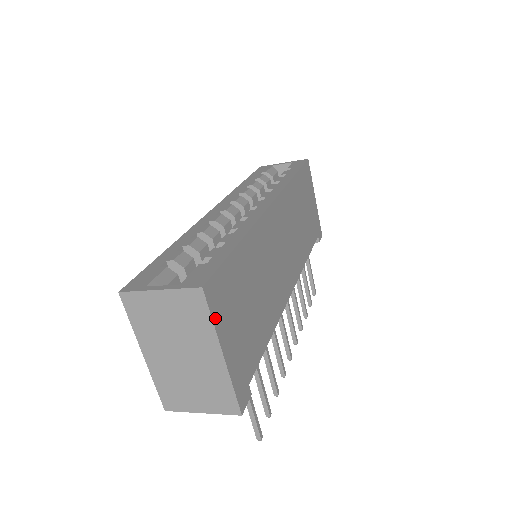
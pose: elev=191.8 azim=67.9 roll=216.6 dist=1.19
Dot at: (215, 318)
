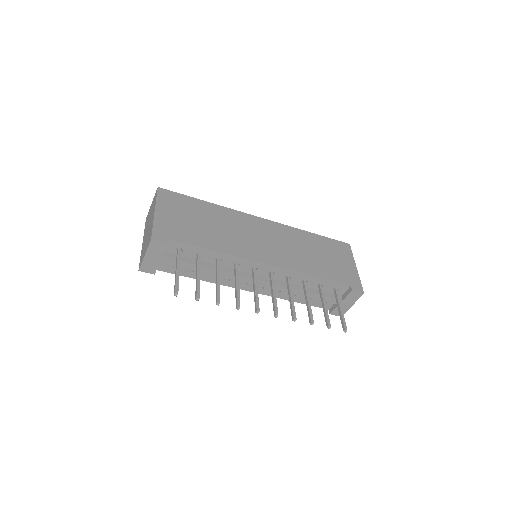
Dot at: (159, 199)
